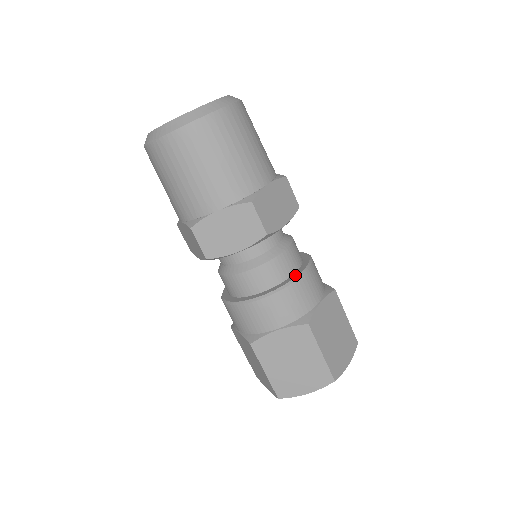
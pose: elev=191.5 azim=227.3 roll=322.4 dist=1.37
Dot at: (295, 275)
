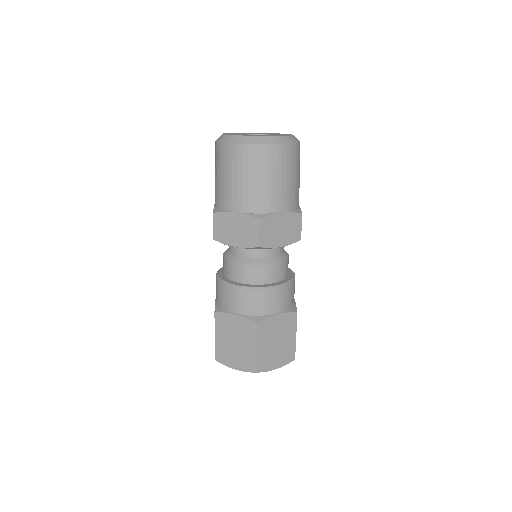
Dot at: (291, 275)
